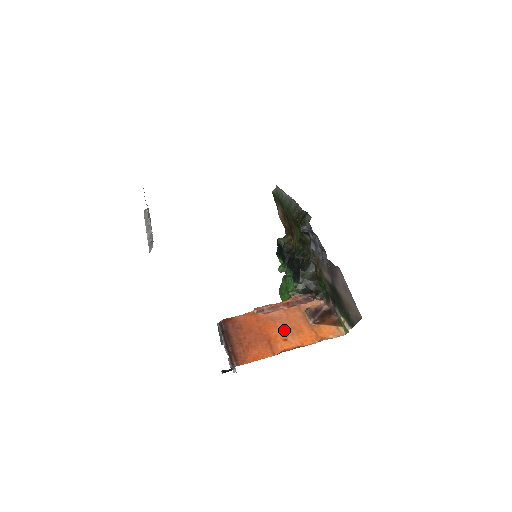
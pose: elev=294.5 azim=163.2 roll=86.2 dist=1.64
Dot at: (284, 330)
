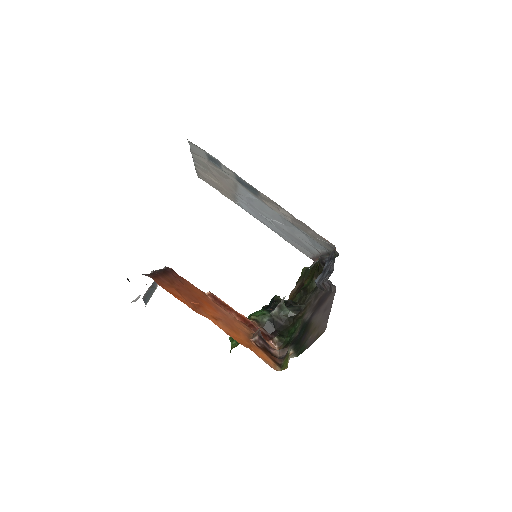
Dot at: (221, 317)
